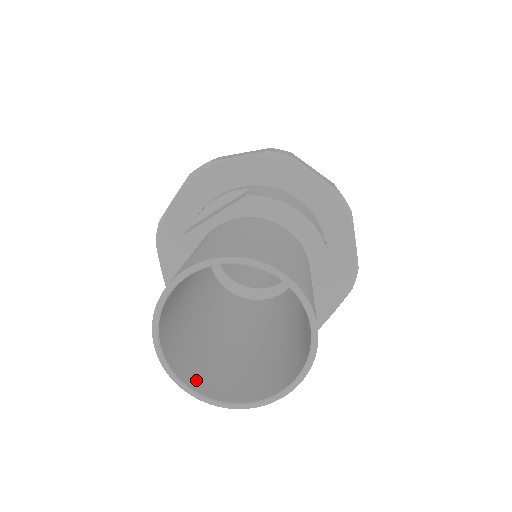
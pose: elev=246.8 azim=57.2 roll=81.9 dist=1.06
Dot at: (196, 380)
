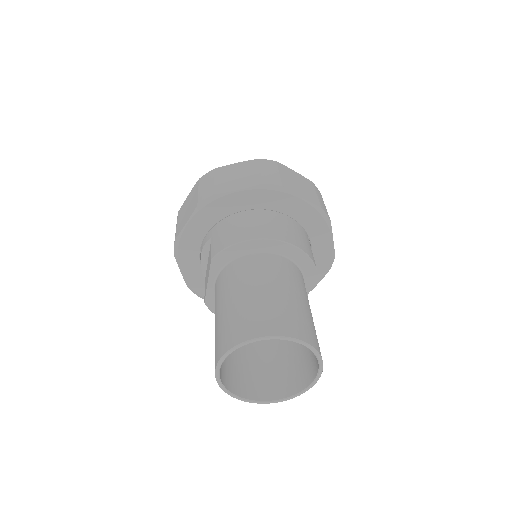
Dot at: (276, 391)
